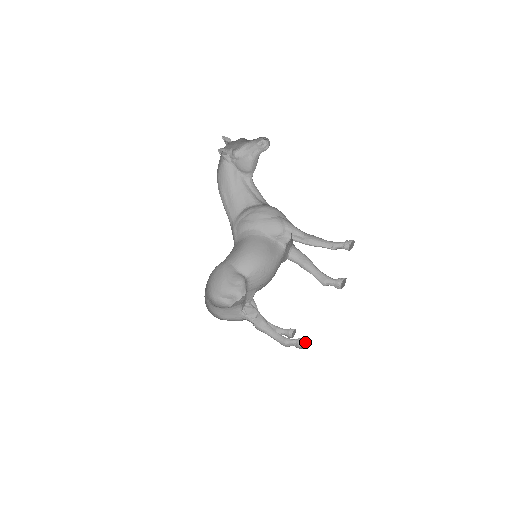
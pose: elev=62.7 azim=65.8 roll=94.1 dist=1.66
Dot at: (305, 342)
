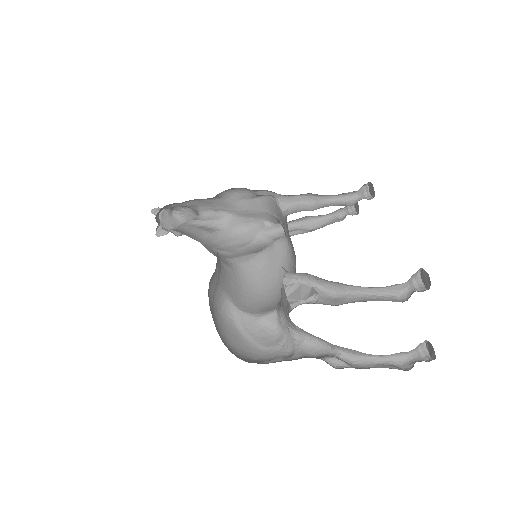
Dot at: (421, 269)
